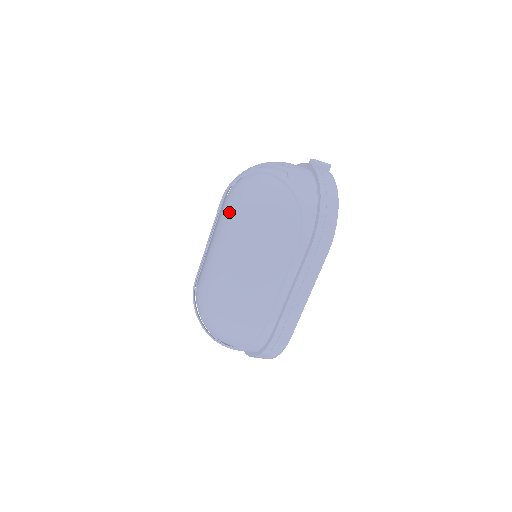
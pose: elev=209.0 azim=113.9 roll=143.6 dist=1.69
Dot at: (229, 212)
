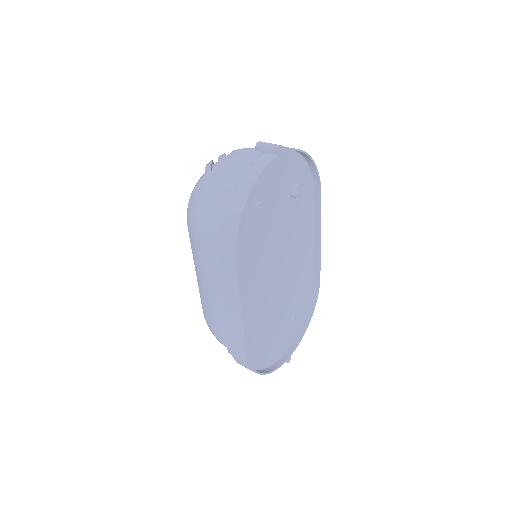
Dot at: occluded
